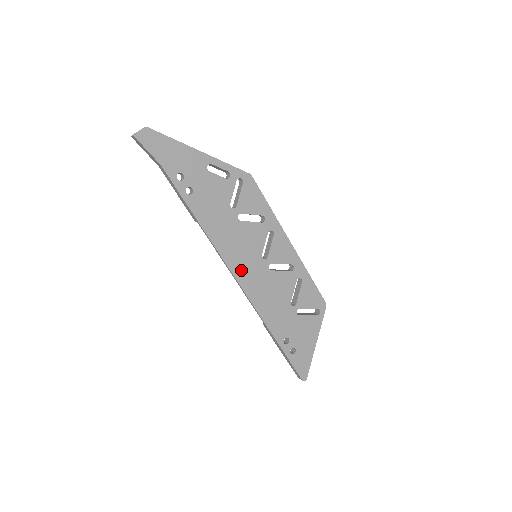
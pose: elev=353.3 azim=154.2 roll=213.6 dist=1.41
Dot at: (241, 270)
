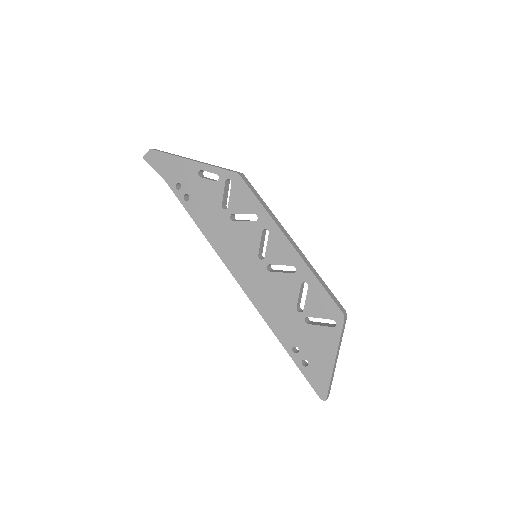
Dot at: (239, 270)
